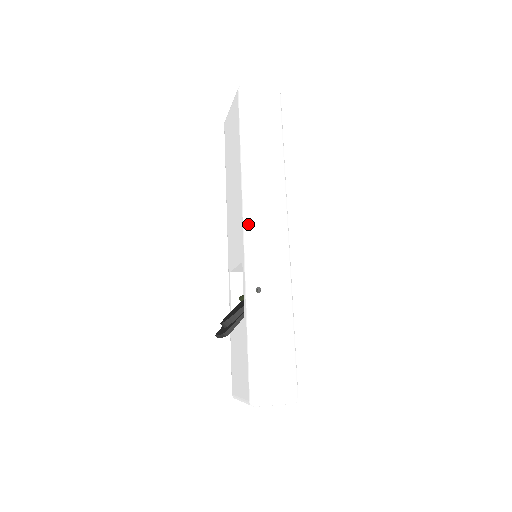
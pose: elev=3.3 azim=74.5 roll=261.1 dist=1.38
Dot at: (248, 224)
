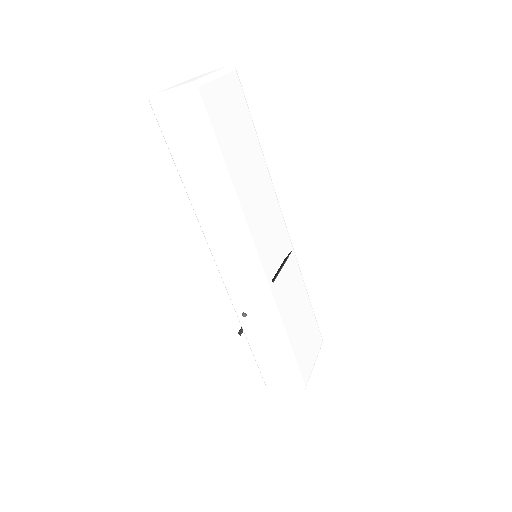
Dot at: (215, 260)
